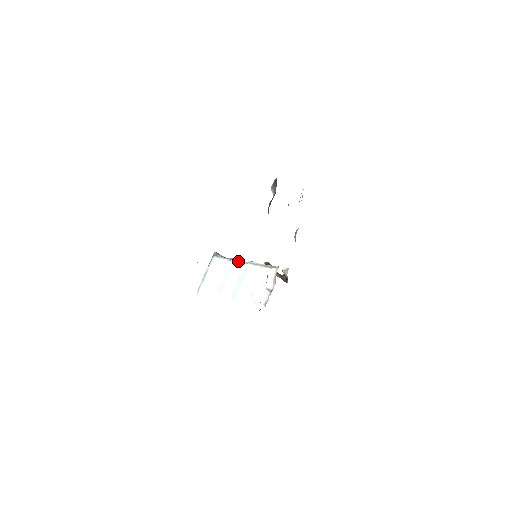
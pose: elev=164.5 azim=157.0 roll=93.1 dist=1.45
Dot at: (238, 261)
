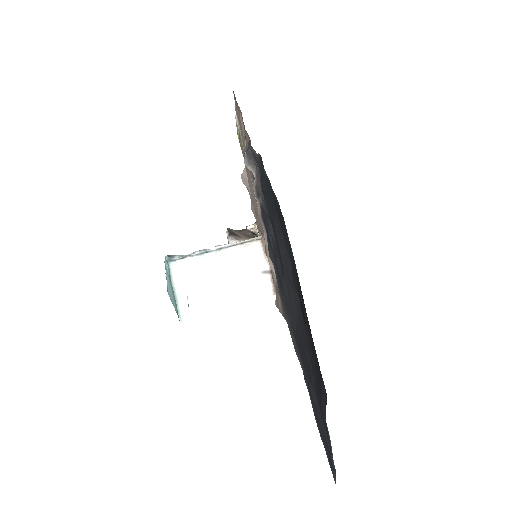
Dot at: (203, 253)
